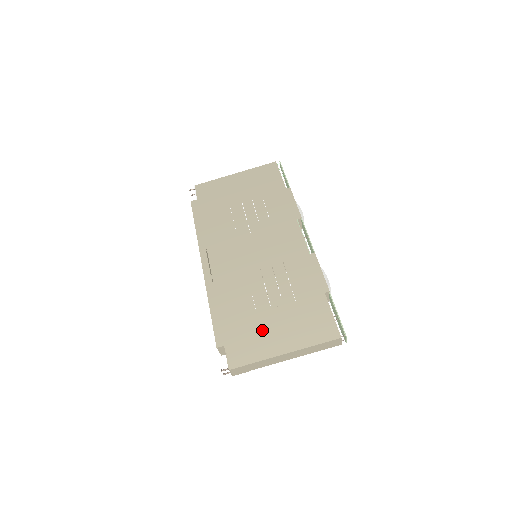
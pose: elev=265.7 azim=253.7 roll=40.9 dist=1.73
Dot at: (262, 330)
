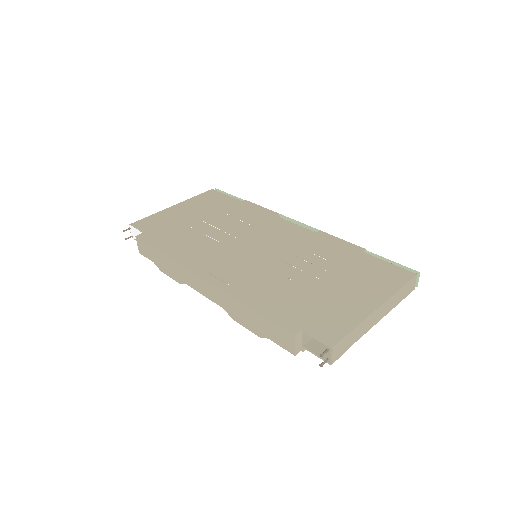
Dot at: (332, 299)
